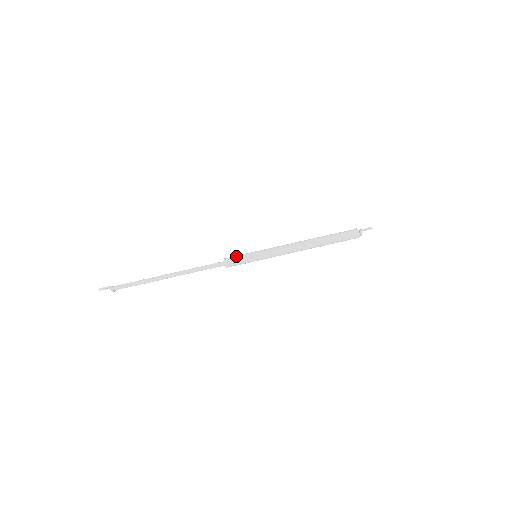
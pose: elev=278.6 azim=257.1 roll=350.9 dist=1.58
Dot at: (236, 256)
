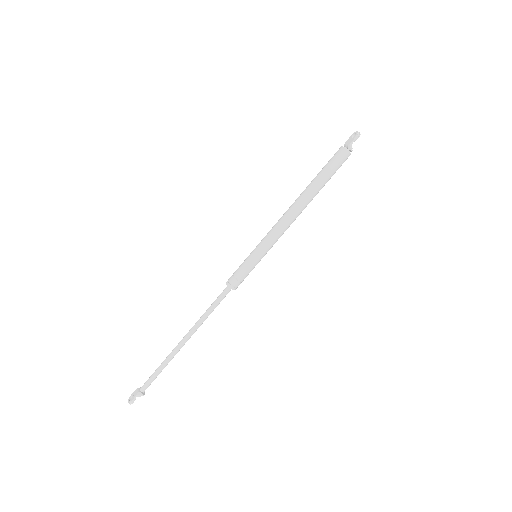
Dot at: (237, 273)
